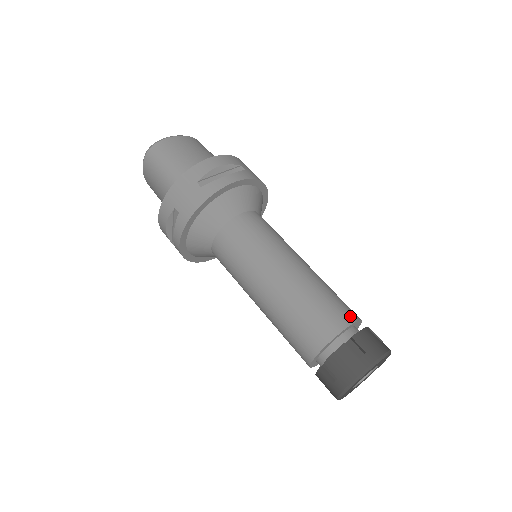
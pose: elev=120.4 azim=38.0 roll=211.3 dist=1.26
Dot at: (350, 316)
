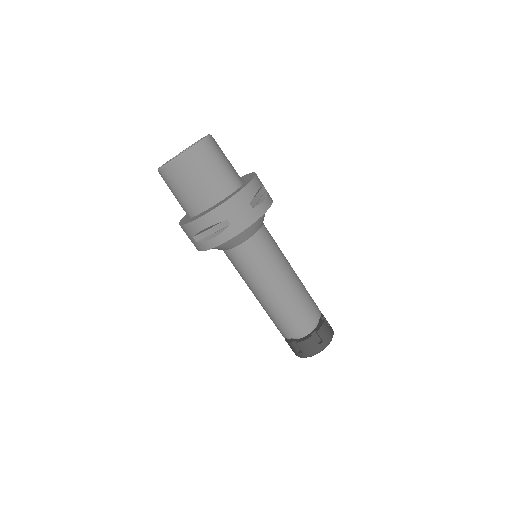
Dot at: (300, 331)
